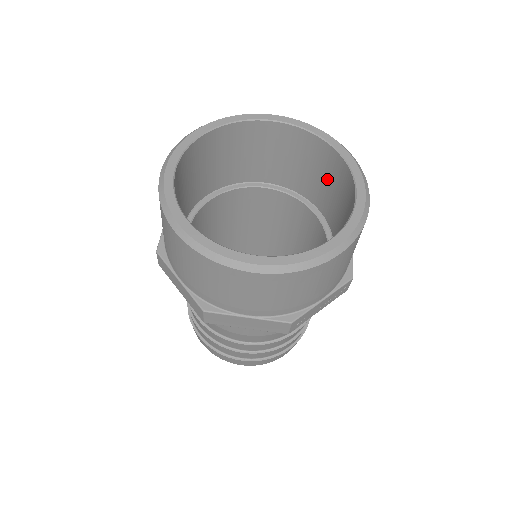
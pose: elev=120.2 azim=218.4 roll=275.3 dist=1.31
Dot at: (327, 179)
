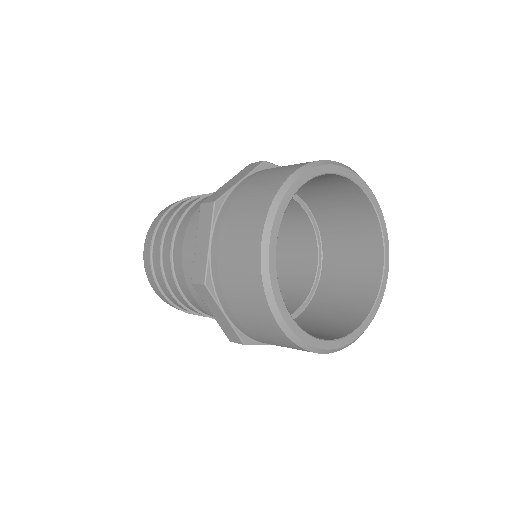
Dot at: (353, 272)
